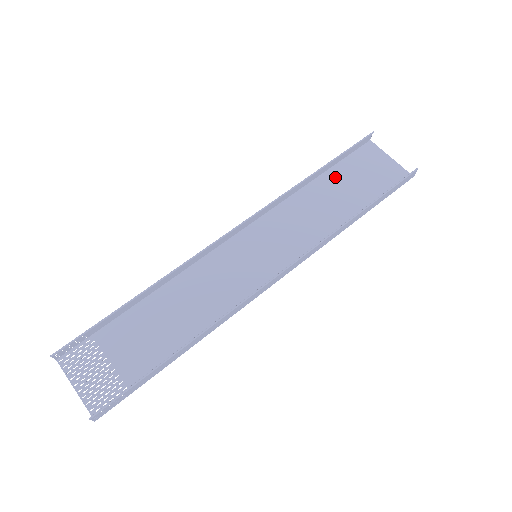
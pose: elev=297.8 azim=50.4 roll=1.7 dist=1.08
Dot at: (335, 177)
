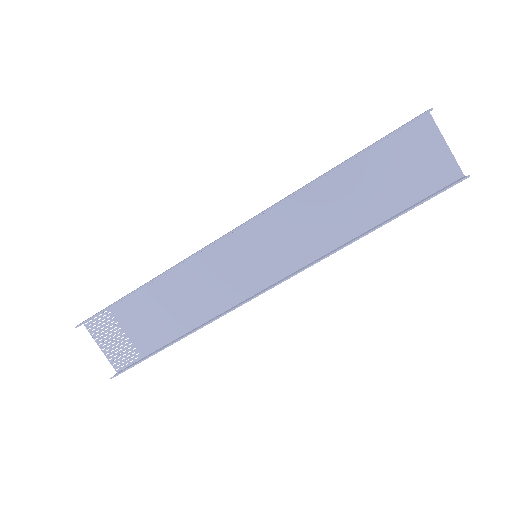
Dot at: (365, 165)
